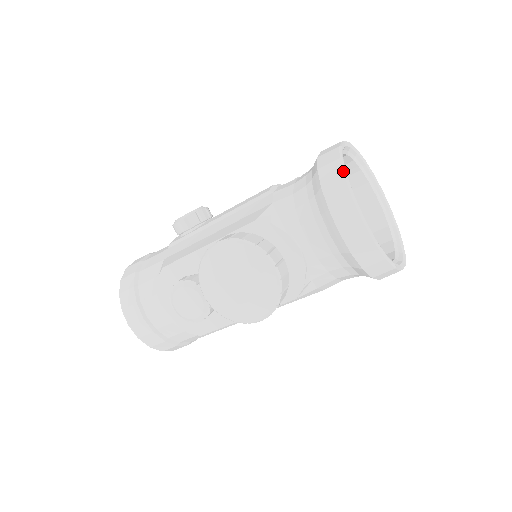
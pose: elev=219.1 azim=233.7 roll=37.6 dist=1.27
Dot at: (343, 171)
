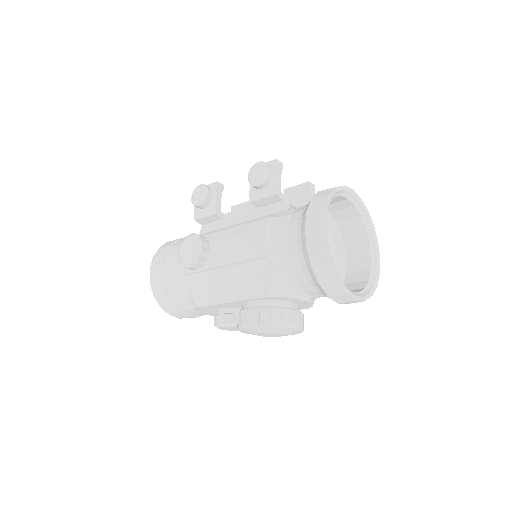
Dot at: (336, 277)
